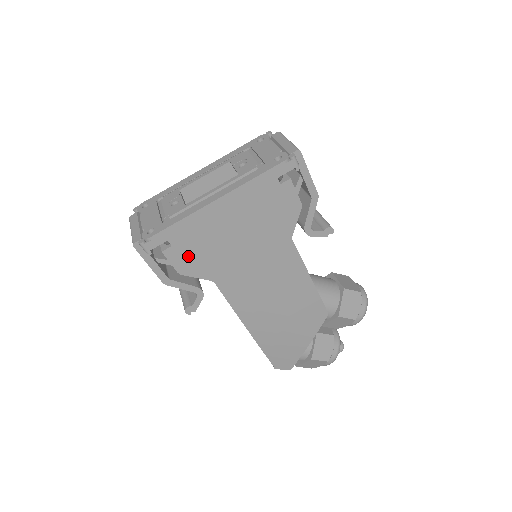
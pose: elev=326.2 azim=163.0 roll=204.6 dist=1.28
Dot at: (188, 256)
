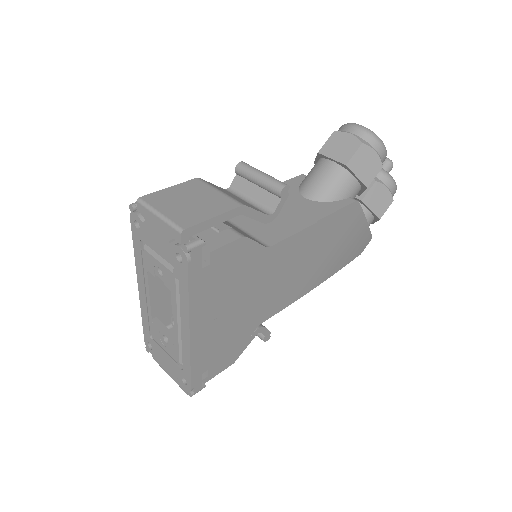
Dot at: (225, 353)
